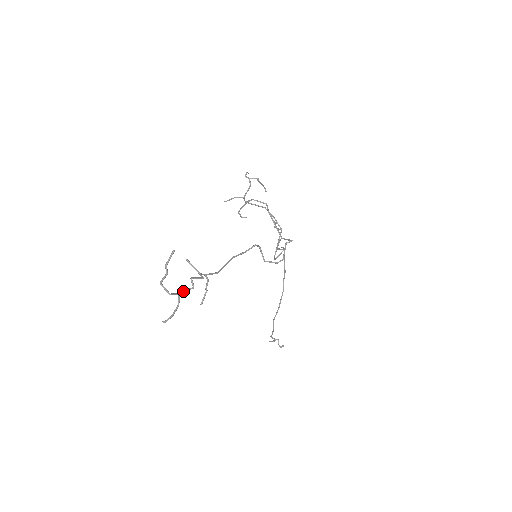
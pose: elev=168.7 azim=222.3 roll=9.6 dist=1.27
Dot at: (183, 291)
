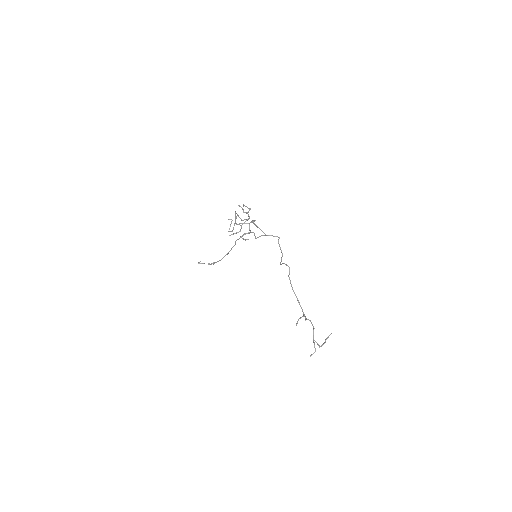
Dot at: occluded
